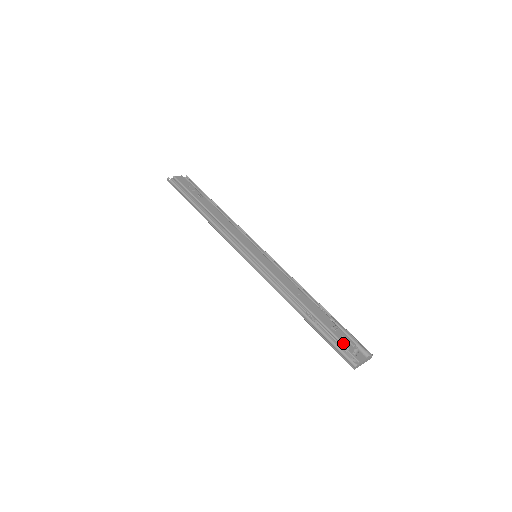
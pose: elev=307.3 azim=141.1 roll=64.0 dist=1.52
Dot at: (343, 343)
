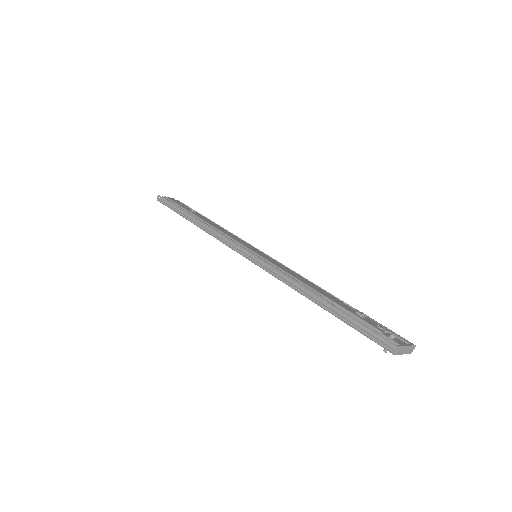
Dot at: (374, 327)
